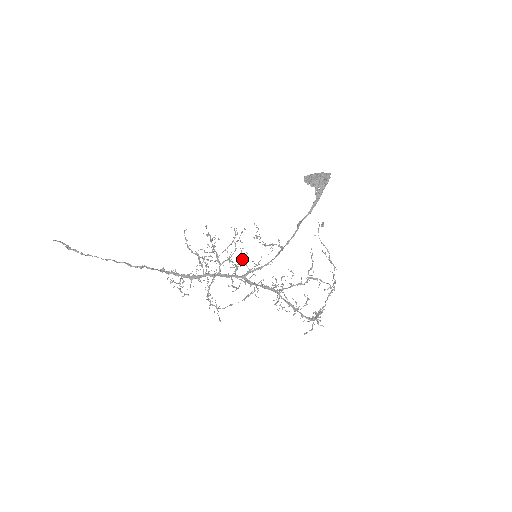
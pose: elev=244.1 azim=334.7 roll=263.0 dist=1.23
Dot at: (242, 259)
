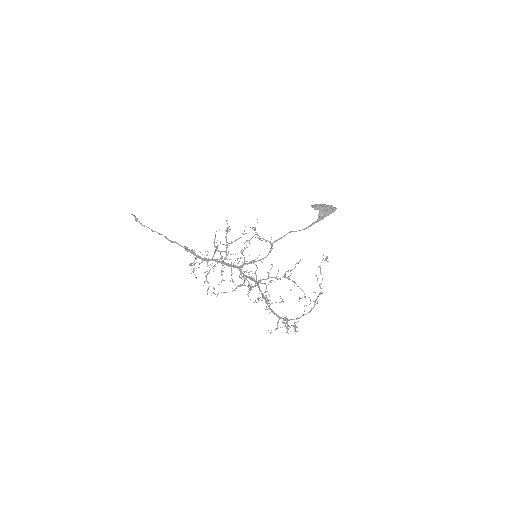
Dot at: occluded
